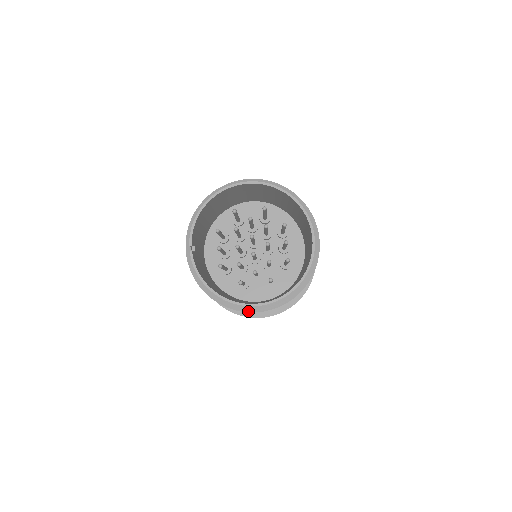
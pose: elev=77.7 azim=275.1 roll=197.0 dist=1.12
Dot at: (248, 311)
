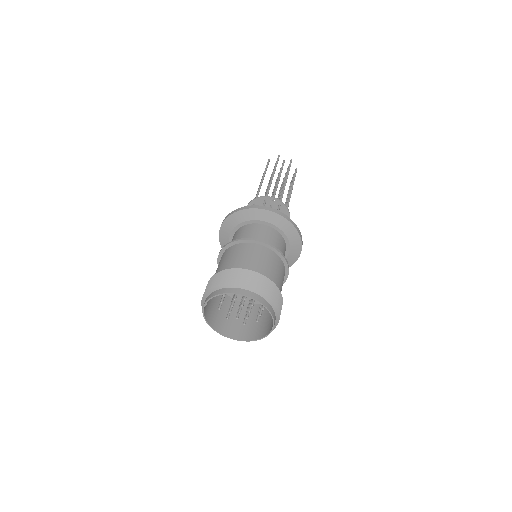
Dot at: (226, 331)
